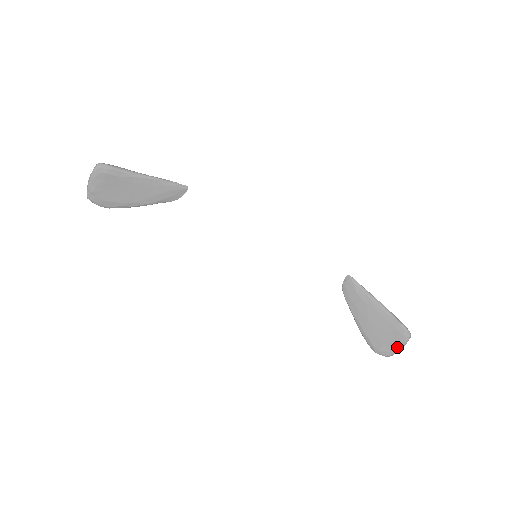
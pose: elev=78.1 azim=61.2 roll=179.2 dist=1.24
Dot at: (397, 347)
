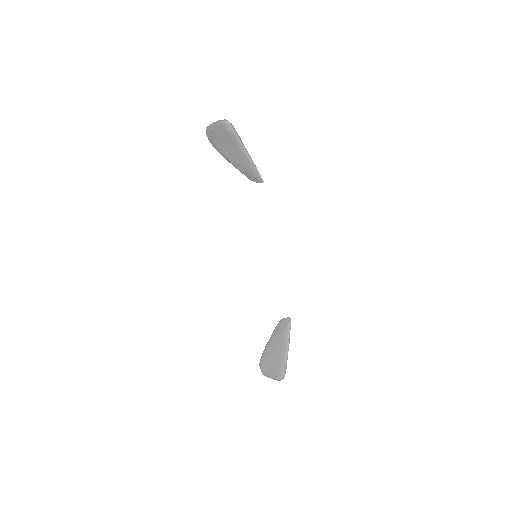
Dot at: (270, 376)
